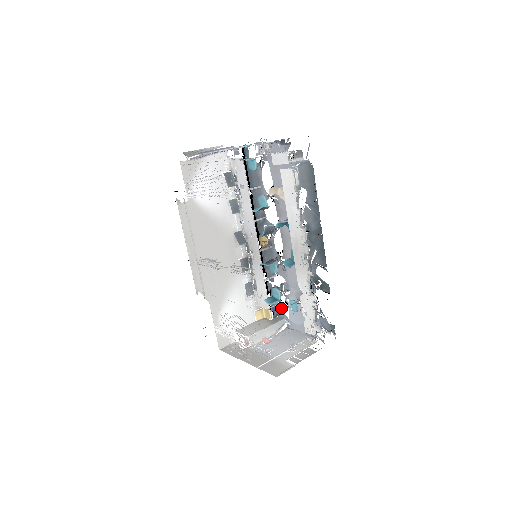
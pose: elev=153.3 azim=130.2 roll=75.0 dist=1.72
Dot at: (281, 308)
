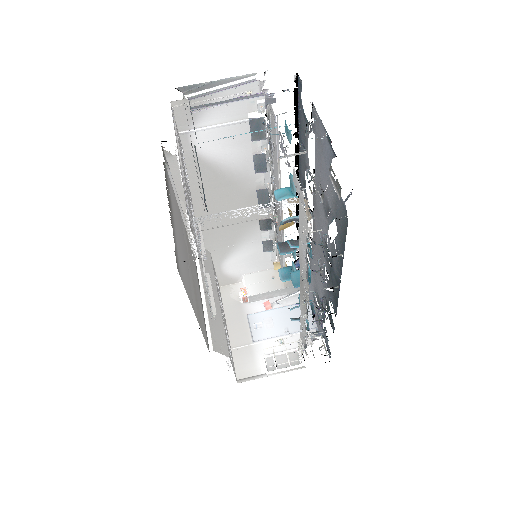
Dot at: occluded
